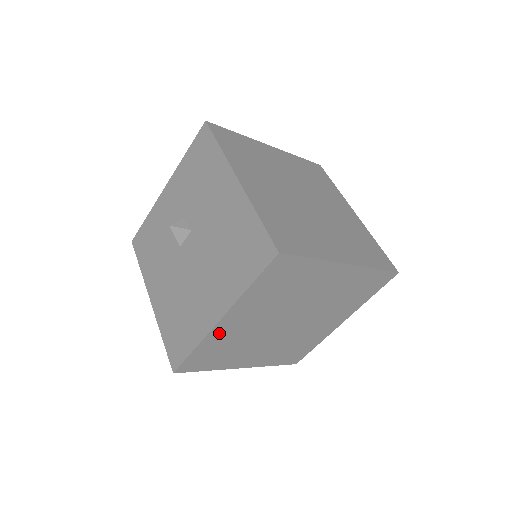
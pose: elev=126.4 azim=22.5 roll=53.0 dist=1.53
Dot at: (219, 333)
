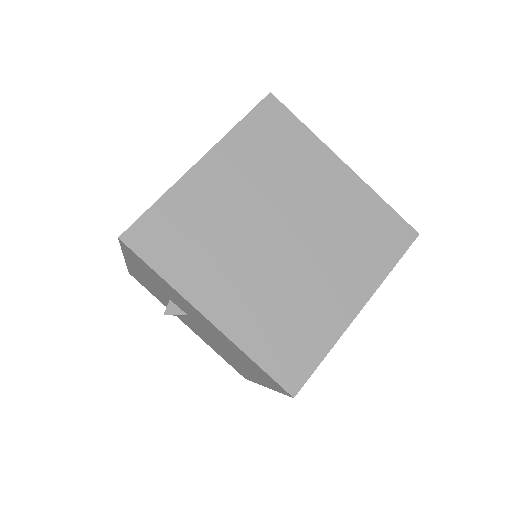
Dot at: occluded
